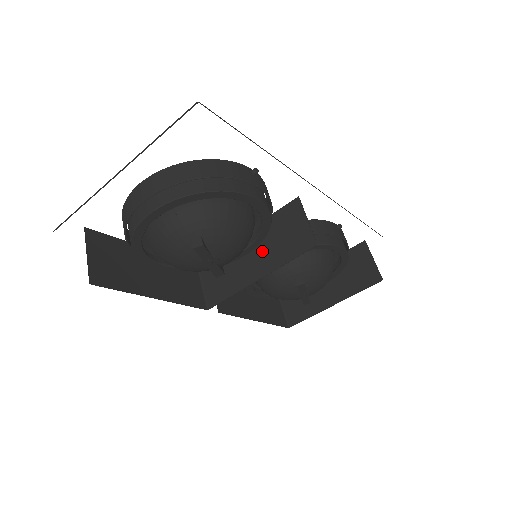
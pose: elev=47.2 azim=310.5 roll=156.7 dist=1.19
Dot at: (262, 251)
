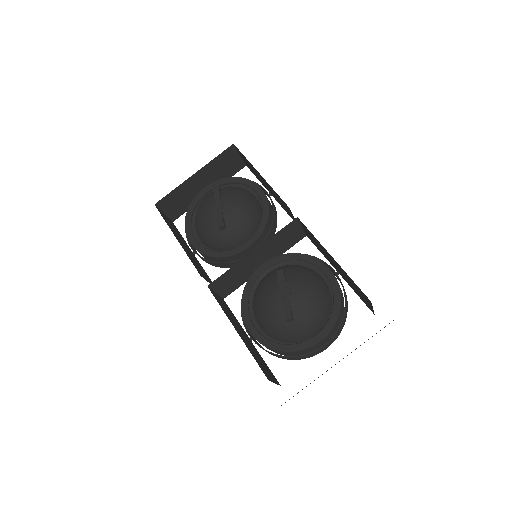
Dot at: occluded
